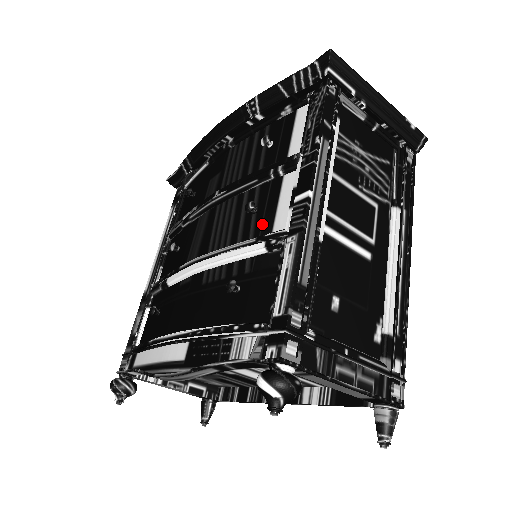
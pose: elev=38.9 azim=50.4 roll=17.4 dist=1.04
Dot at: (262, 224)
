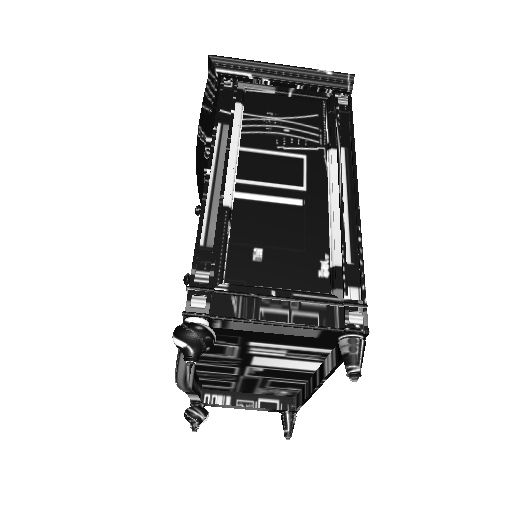
Dot at: occluded
